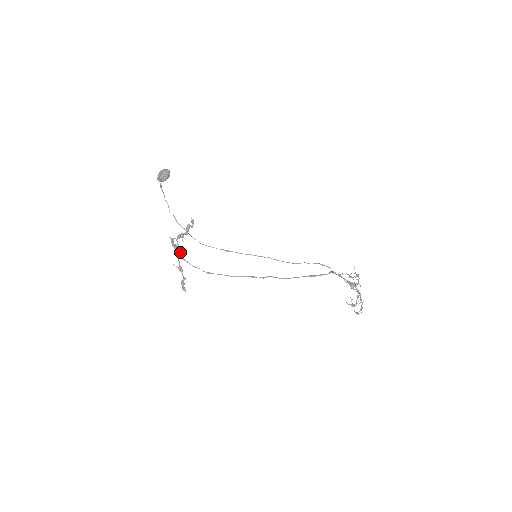
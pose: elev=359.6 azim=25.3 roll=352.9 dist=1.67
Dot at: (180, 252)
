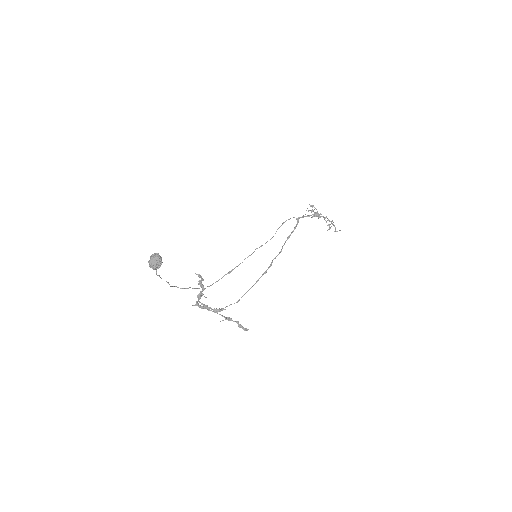
Dot at: occluded
